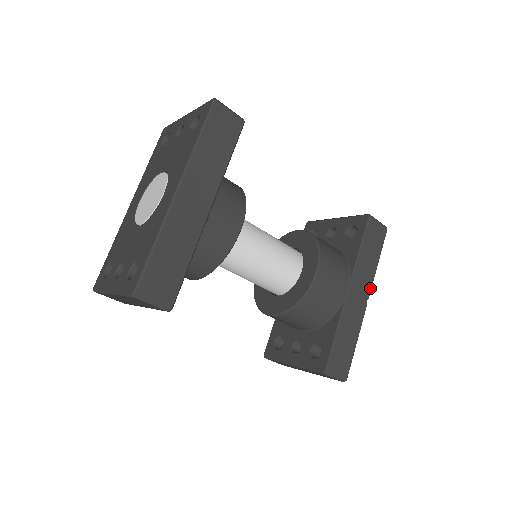
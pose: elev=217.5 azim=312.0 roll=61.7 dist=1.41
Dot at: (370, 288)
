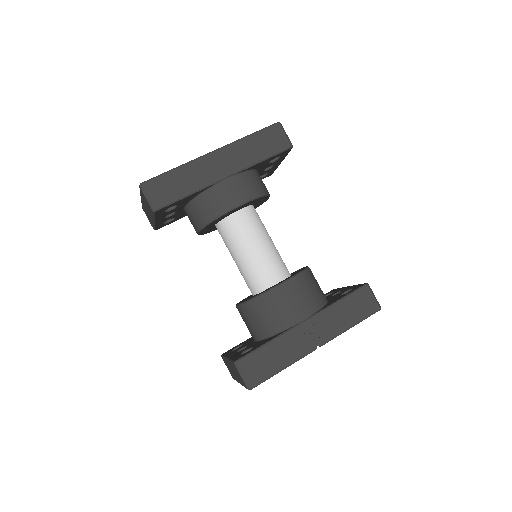
Dot at: (328, 339)
